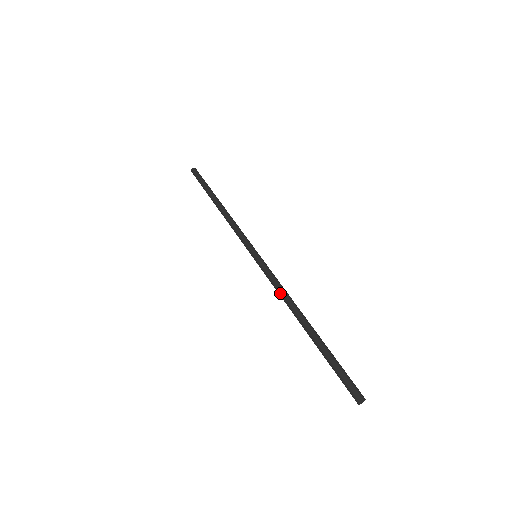
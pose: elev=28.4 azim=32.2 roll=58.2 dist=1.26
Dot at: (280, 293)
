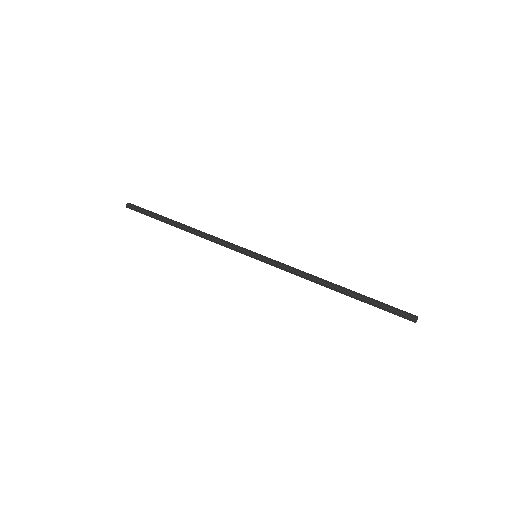
Dot at: (302, 275)
